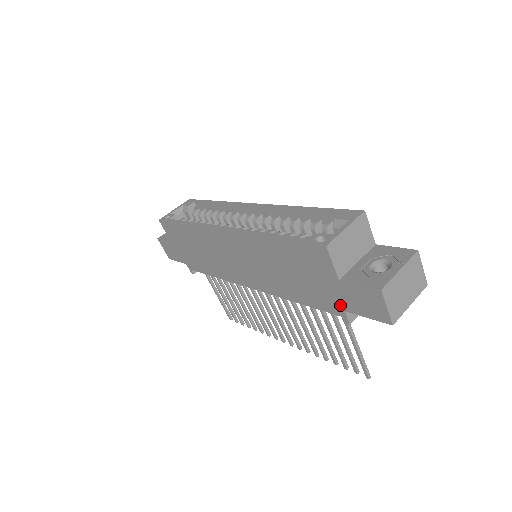
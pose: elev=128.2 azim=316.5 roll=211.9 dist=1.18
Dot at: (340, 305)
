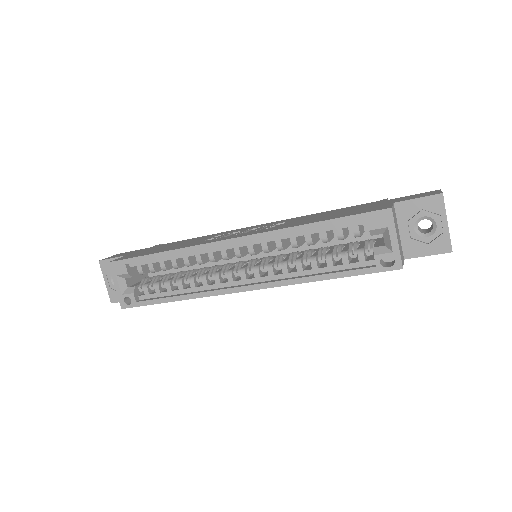
Dot at: occluded
